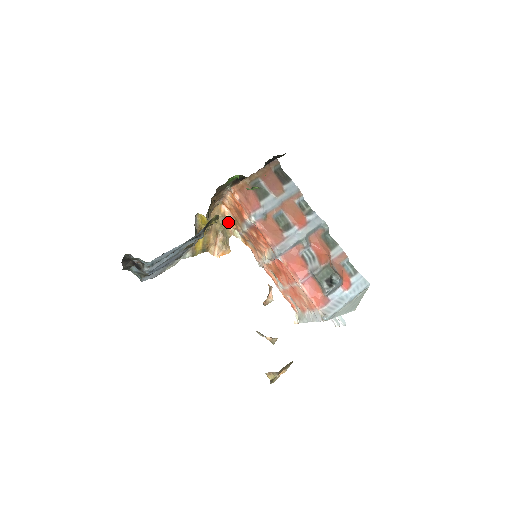
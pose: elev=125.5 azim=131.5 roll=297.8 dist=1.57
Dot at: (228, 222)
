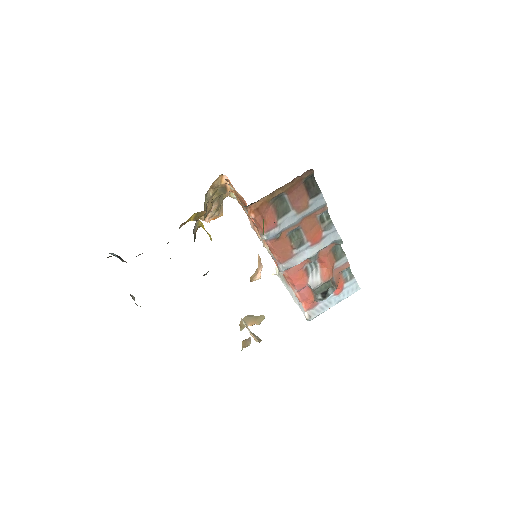
Dot at: (227, 191)
